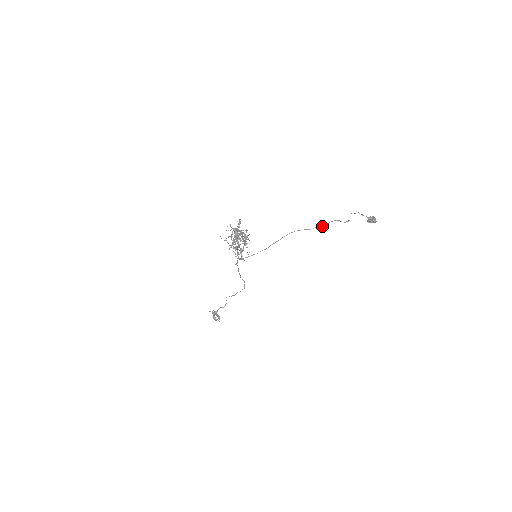
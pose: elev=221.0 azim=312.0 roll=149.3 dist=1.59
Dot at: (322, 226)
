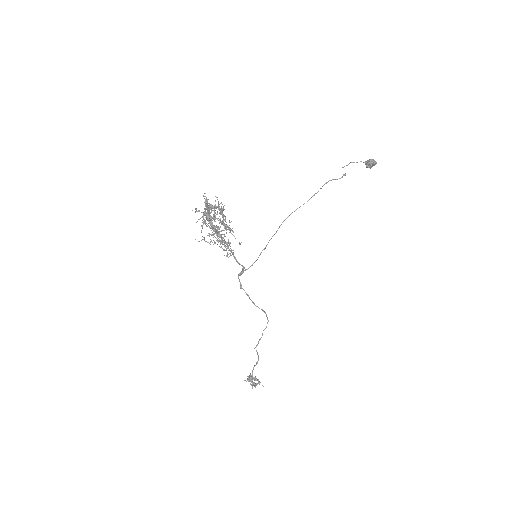
Dot at: (317, 192)
